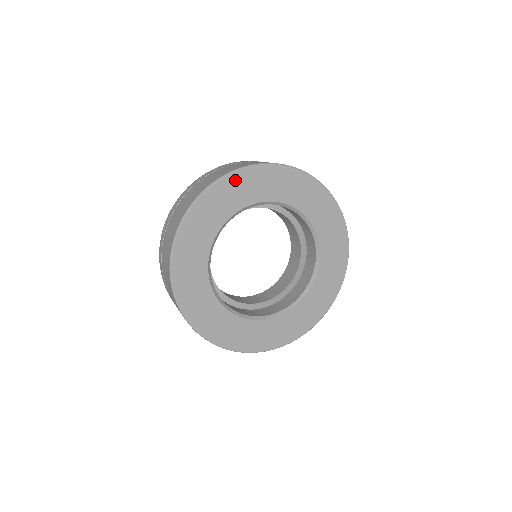
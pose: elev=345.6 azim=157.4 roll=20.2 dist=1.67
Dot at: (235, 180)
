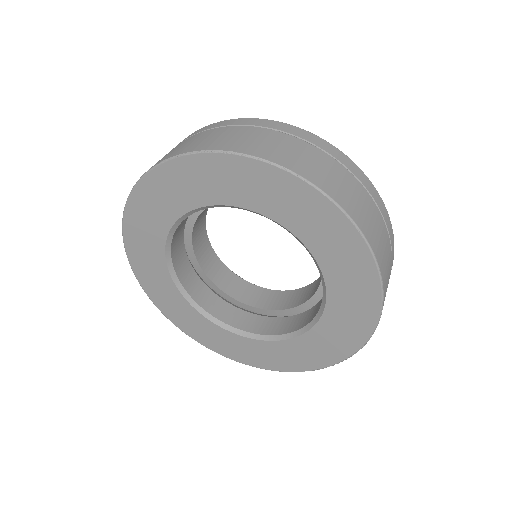
Dot at: (169, 174)
